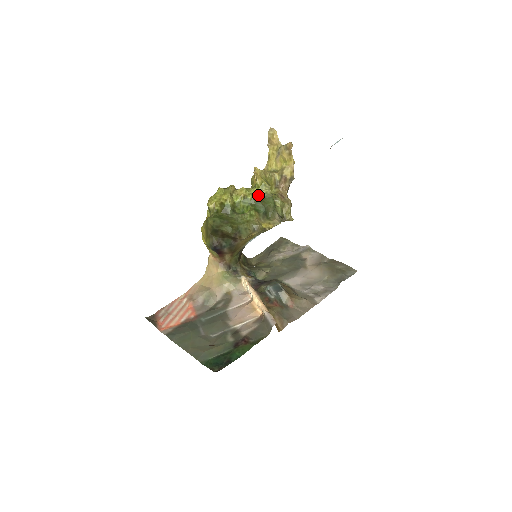
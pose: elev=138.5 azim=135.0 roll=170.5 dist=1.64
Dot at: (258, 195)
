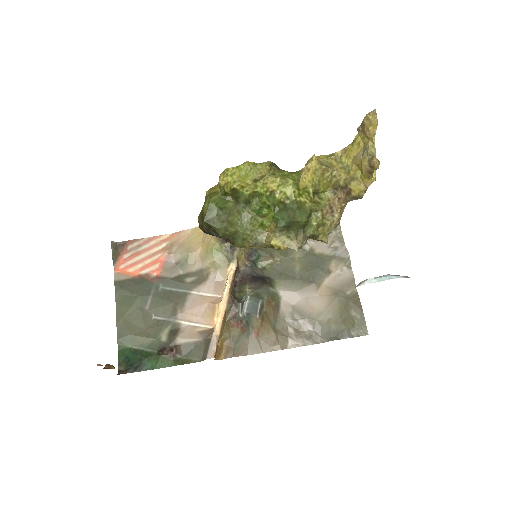
Dot at: (292, 199)
